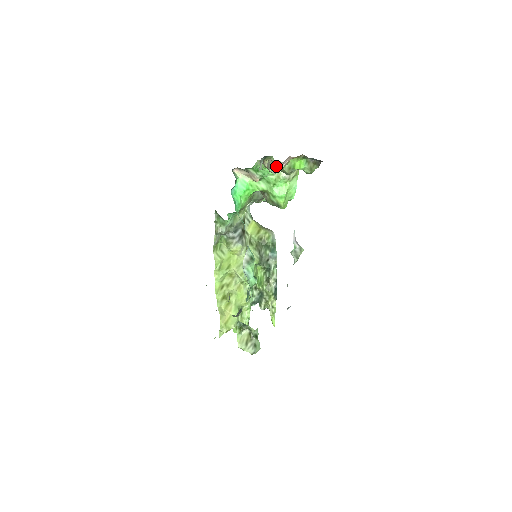
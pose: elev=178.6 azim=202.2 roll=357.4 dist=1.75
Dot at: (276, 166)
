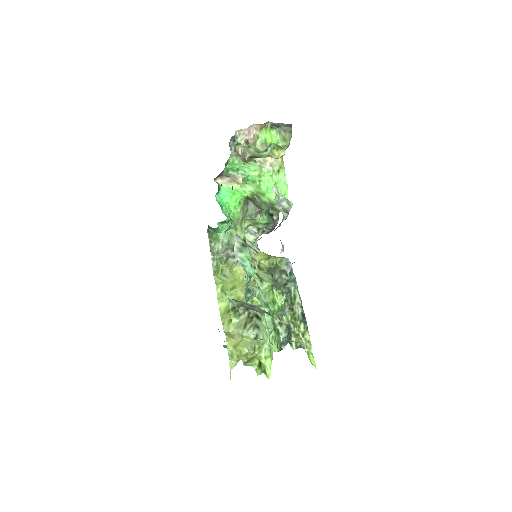
Dot at: (239, 131)
